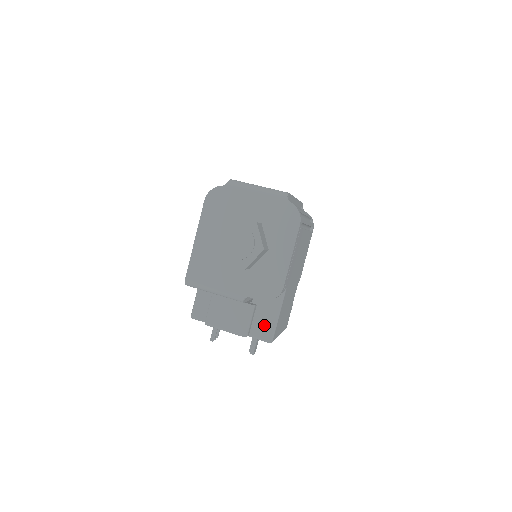
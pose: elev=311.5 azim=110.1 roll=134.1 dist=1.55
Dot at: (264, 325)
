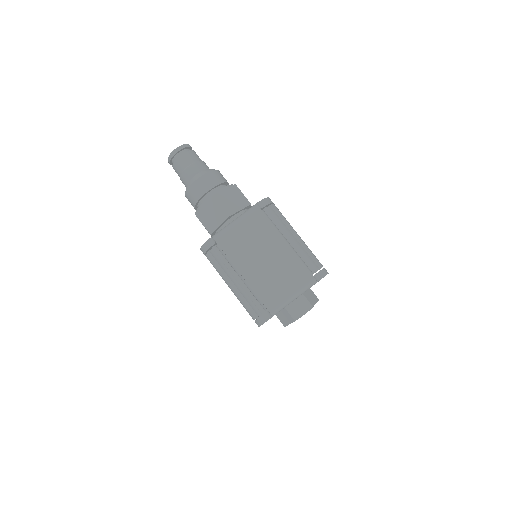
Dot at: occluded
